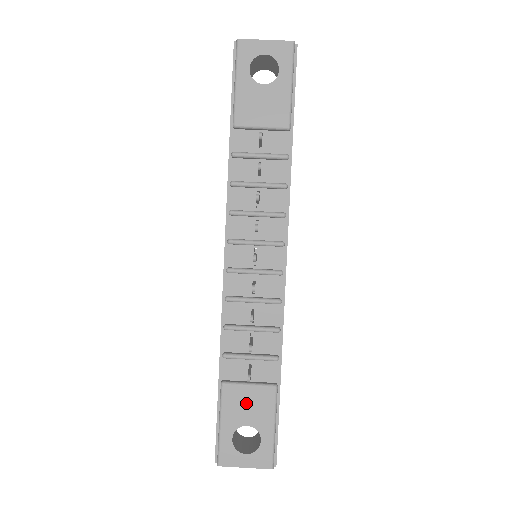
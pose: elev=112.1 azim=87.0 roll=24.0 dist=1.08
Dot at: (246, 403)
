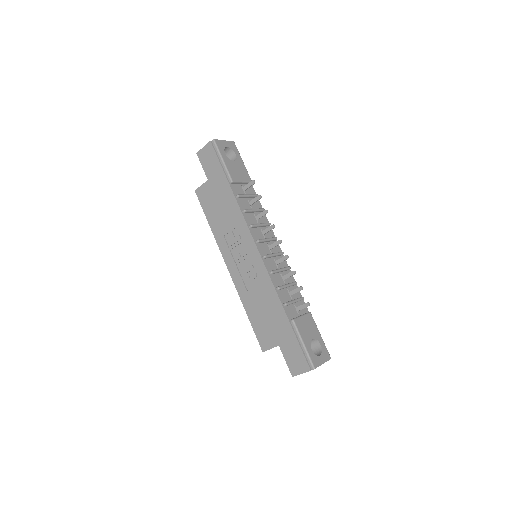
Dot at: (306, 326)
